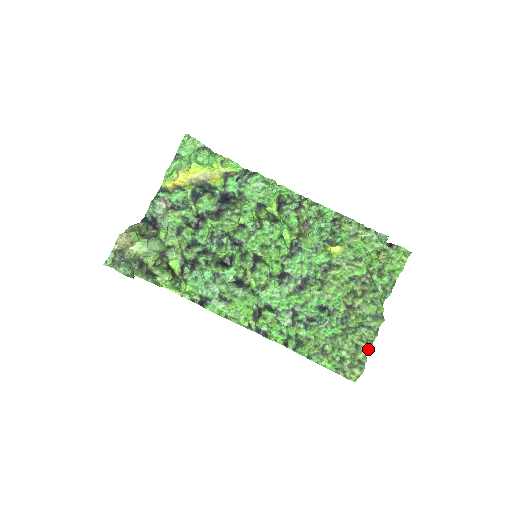
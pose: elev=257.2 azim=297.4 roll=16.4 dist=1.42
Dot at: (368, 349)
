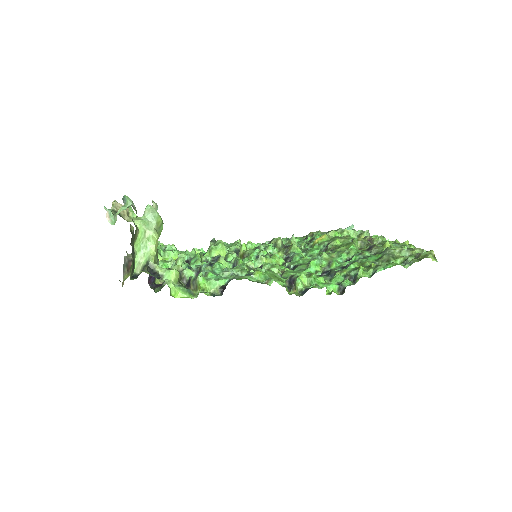
Dot at: occluded
